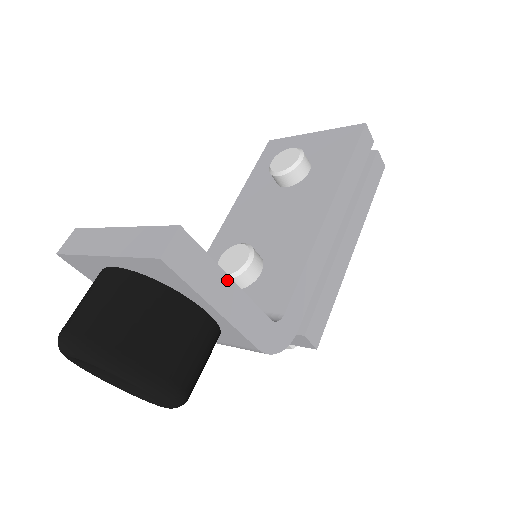
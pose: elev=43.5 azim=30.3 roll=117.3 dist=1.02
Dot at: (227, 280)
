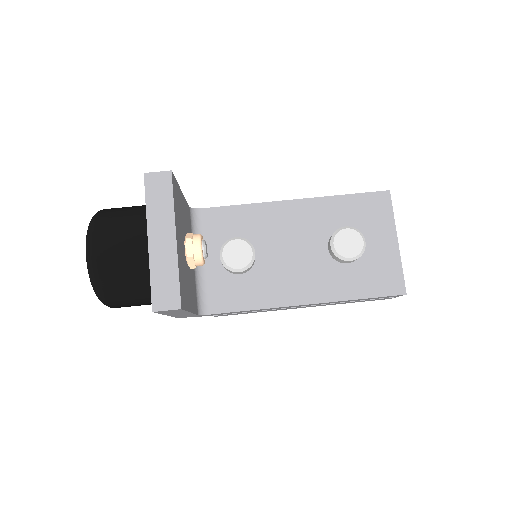
Dot at: (187, 312)
